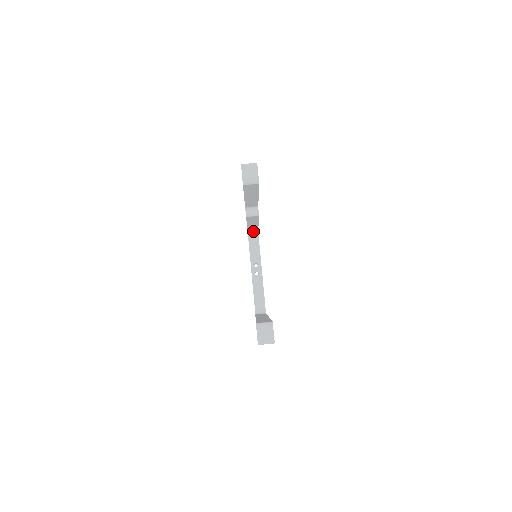
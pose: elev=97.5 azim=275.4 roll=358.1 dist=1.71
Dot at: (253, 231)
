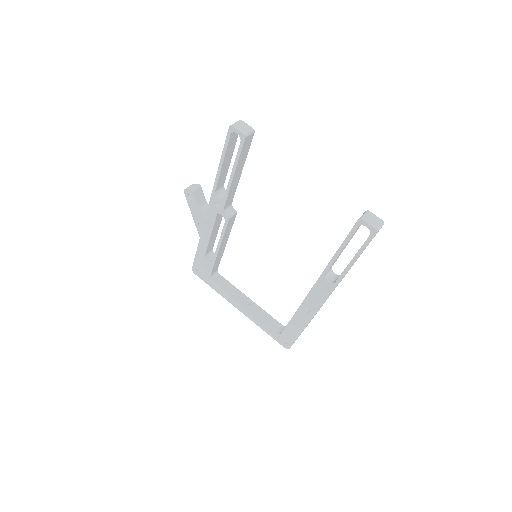
Dot at: (214, 273)
